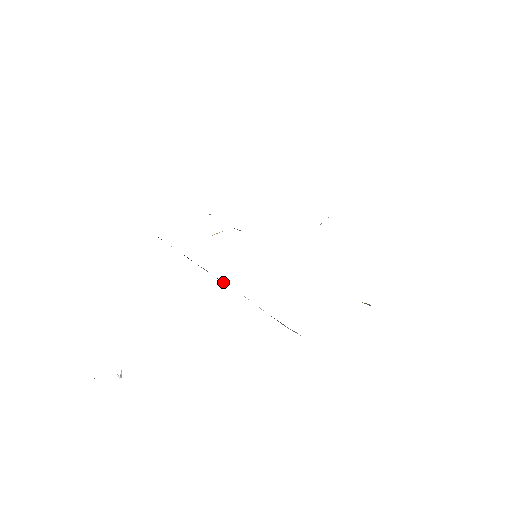
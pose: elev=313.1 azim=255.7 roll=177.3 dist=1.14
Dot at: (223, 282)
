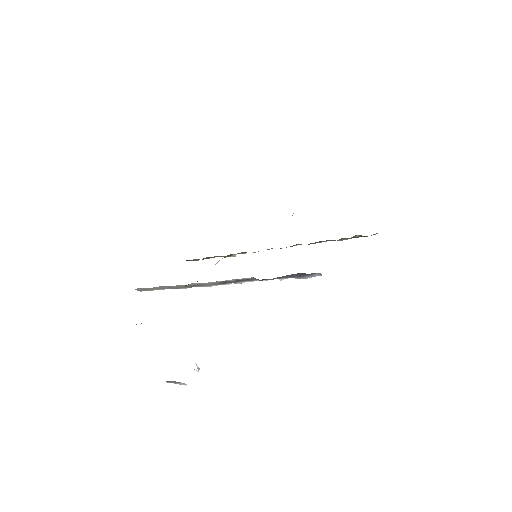
Dot at: occluded
